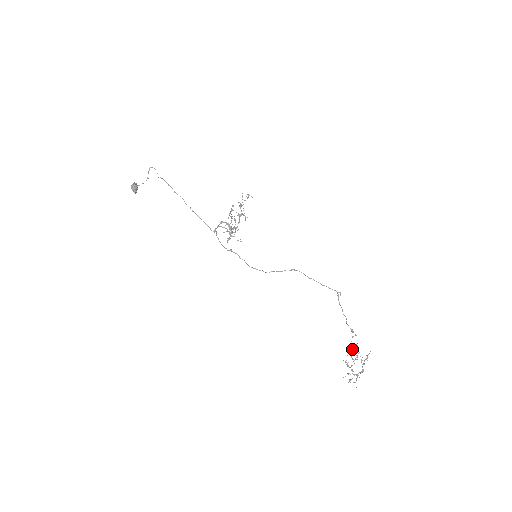
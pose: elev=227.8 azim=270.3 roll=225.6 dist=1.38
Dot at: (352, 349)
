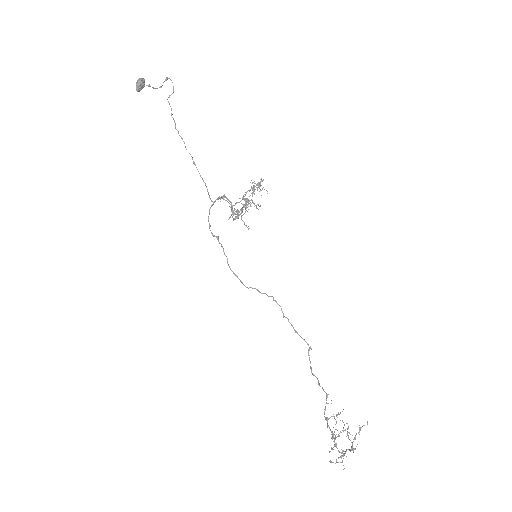
Dot at: (328, 419)
